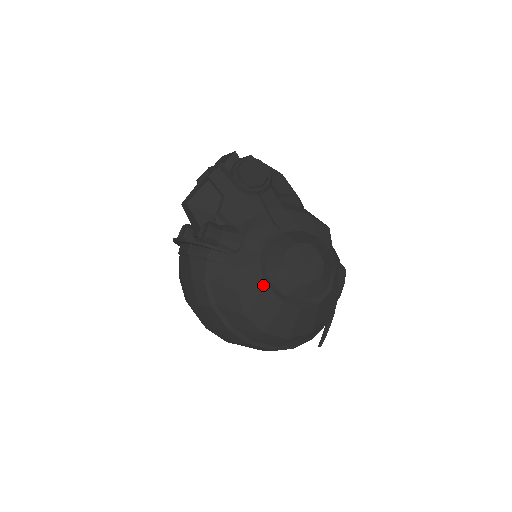
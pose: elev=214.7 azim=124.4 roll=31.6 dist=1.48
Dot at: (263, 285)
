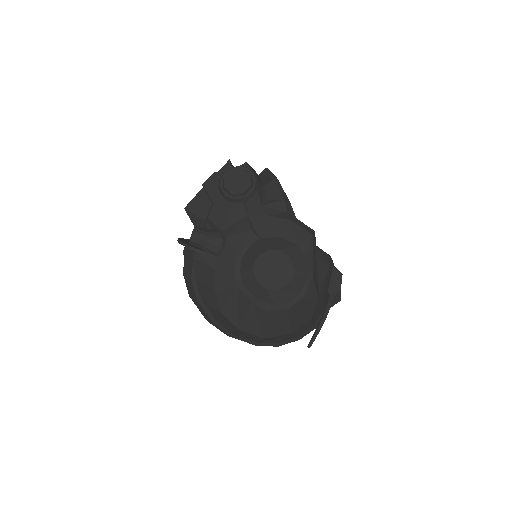
Dot at: (235, 287)
